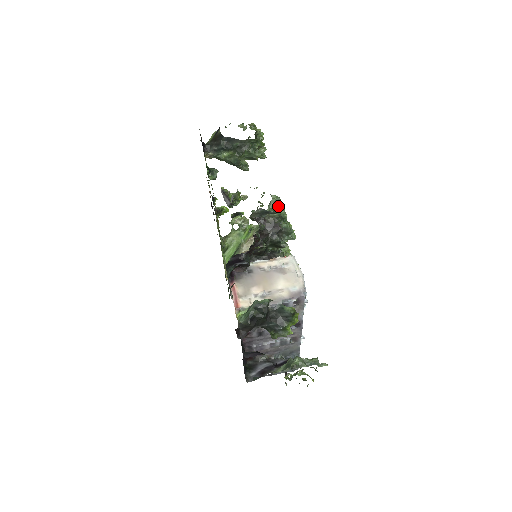
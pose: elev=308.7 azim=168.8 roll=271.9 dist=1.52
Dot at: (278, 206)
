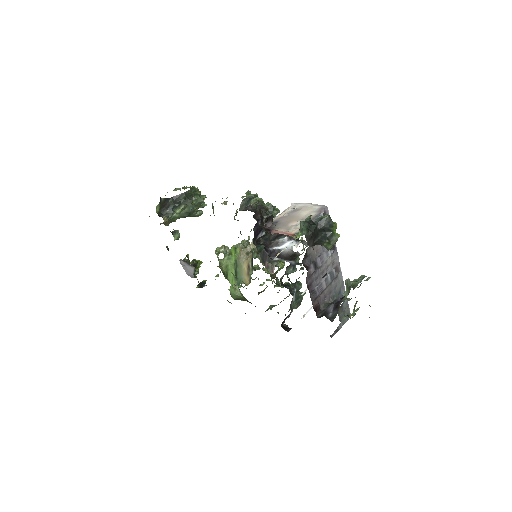
Dot at: (252, 195)
